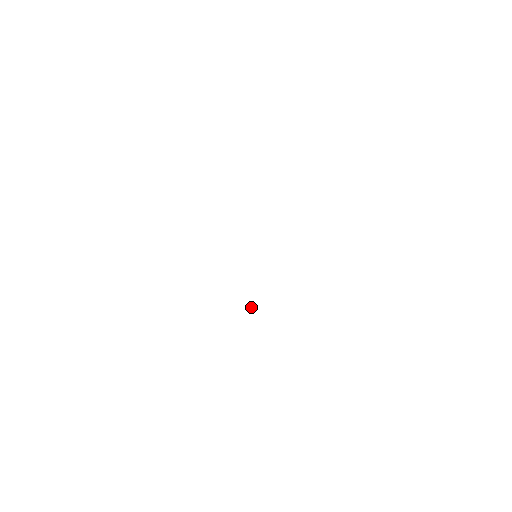
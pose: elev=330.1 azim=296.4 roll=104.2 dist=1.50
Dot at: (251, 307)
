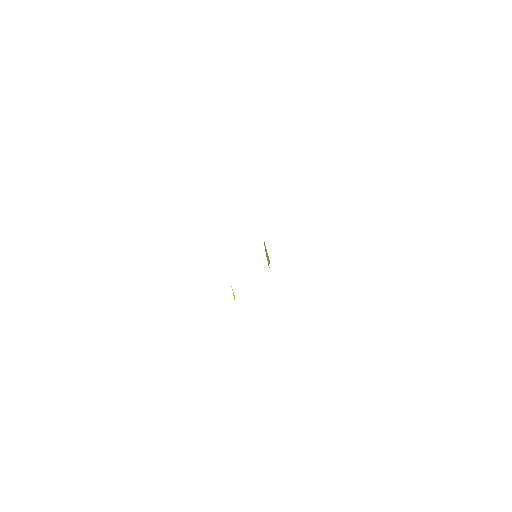
Dot at: occluded
